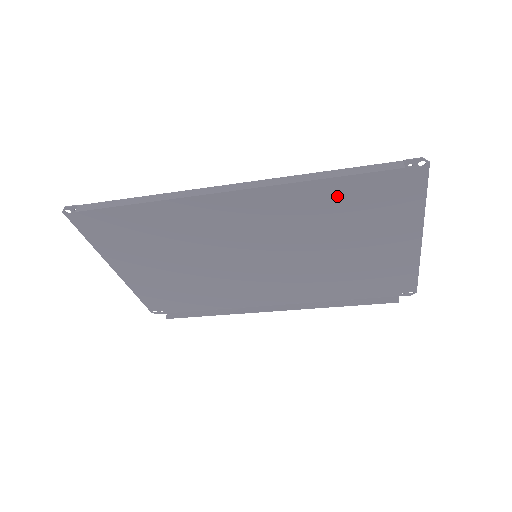
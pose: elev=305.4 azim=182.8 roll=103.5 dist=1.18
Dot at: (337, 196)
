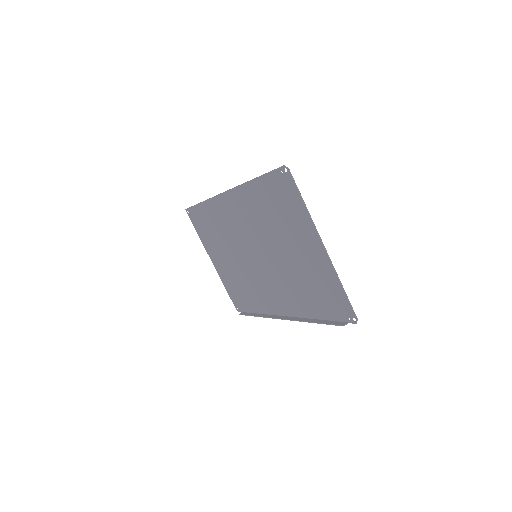
Dot at: (265, 200)
